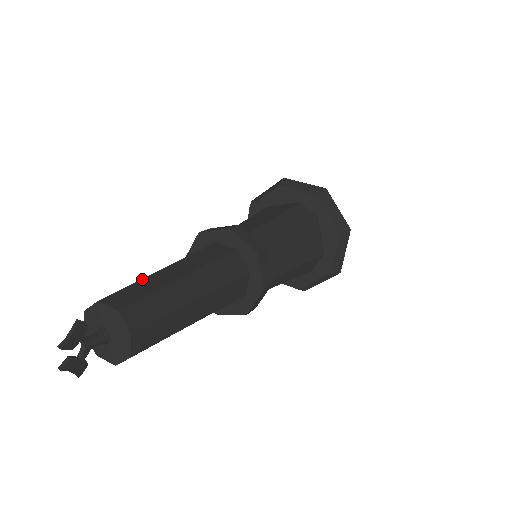
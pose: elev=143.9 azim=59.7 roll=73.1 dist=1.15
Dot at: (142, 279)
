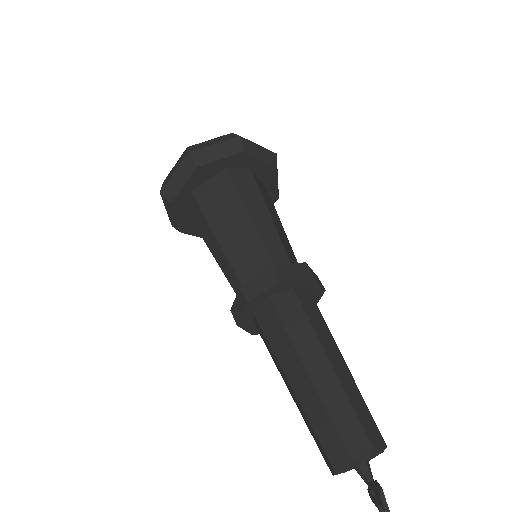
Dot at: (324, 404)
